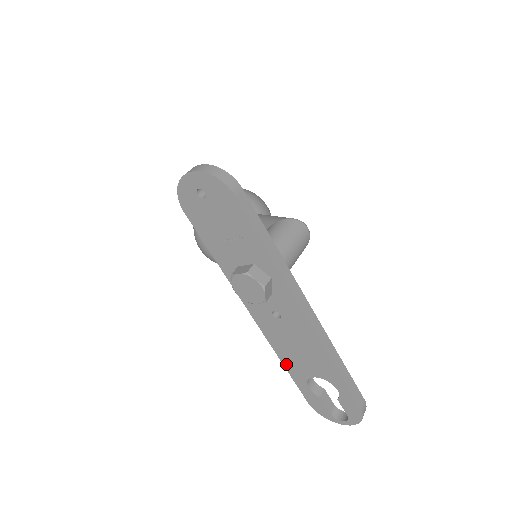
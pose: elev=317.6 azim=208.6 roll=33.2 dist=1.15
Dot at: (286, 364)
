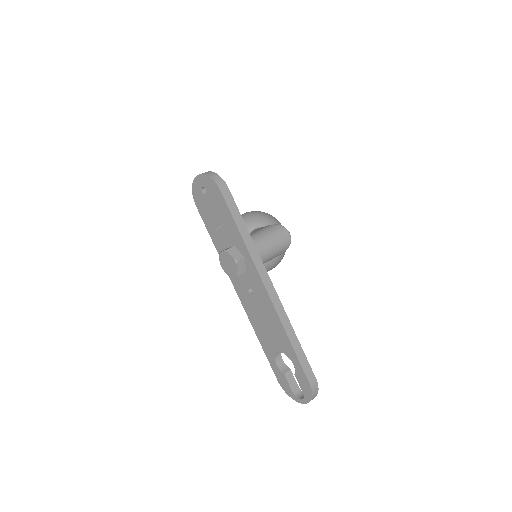
Dot at: (260, 340)
